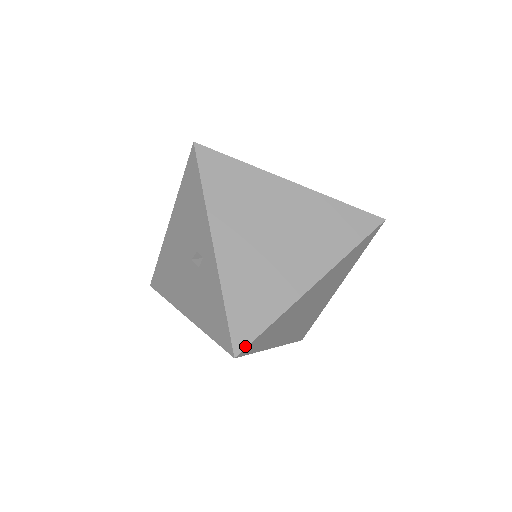
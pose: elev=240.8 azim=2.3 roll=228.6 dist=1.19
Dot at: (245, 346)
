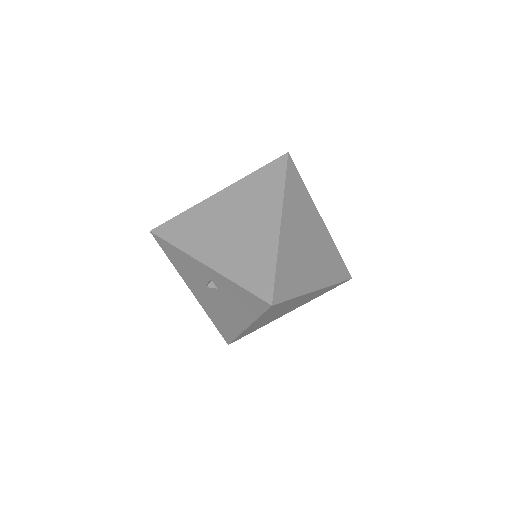
Dot at: (272, 294)
